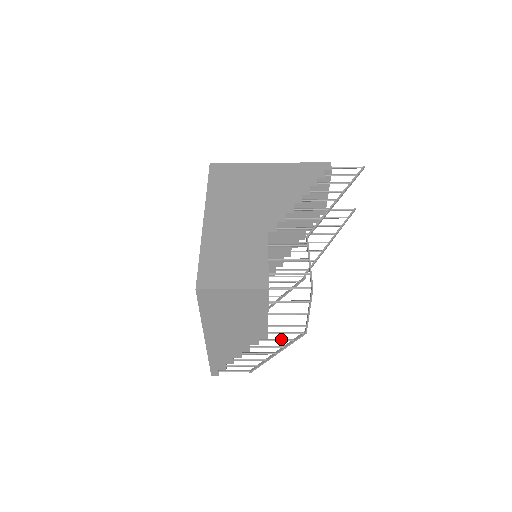
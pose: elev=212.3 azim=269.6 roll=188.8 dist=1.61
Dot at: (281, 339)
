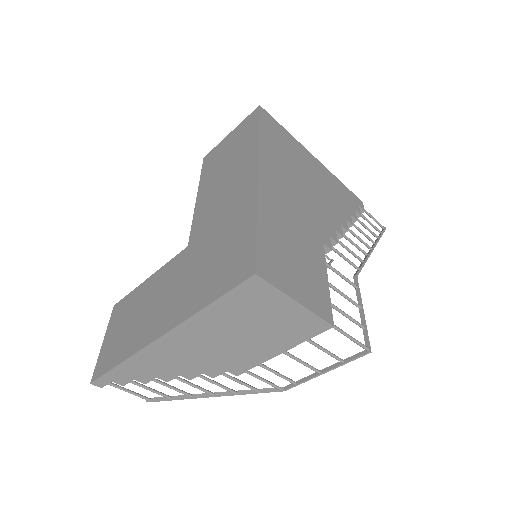
Dot at: (246, 383)
